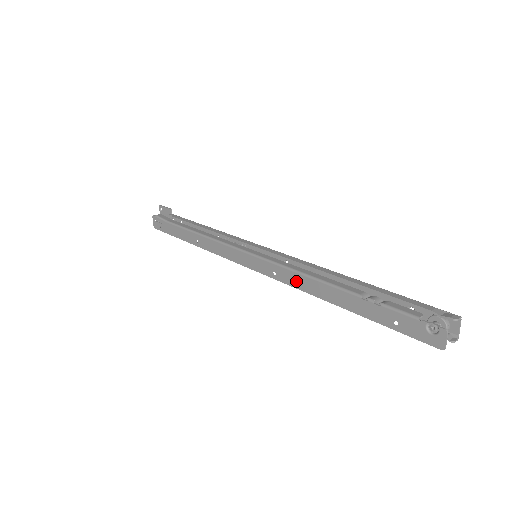
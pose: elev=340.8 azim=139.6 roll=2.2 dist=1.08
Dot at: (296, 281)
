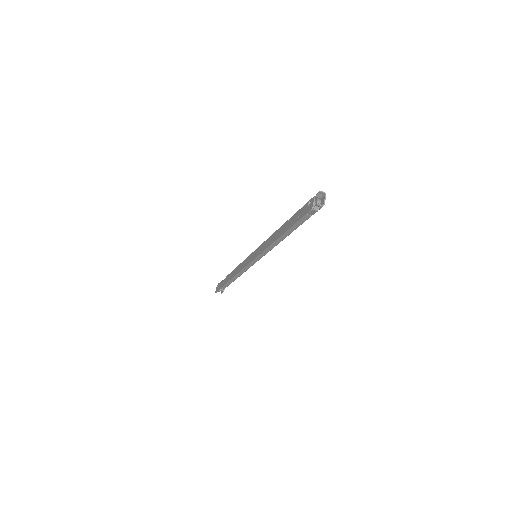
Dot at: (266, 244)
